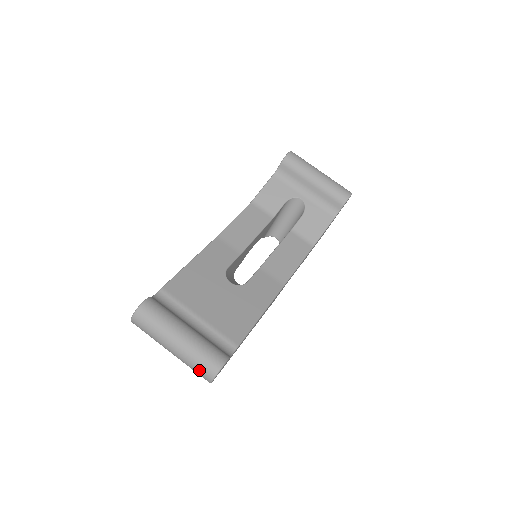
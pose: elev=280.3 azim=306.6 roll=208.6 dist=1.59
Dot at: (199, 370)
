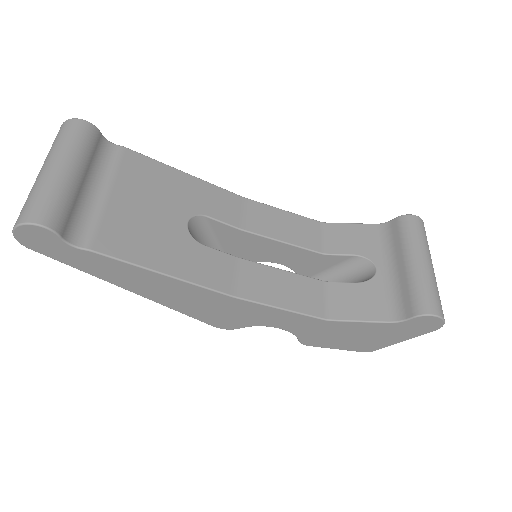
Dot at: (22, 208)
